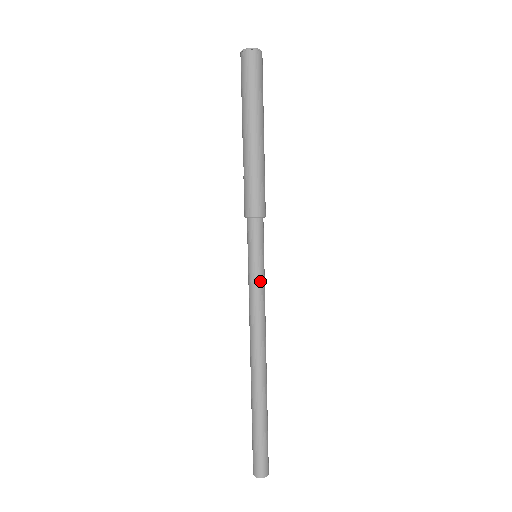
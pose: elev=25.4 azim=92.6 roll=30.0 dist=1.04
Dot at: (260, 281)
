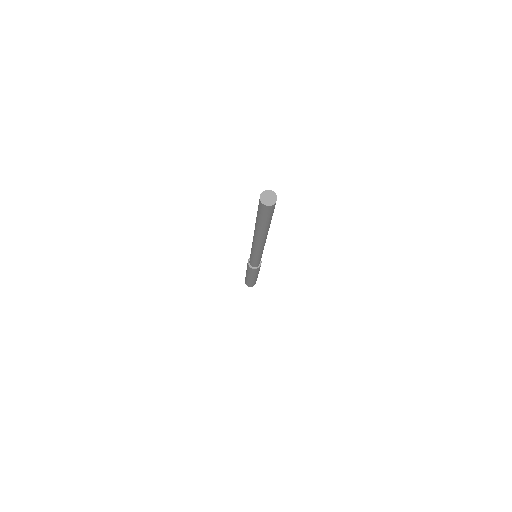
Dot at: occluded
